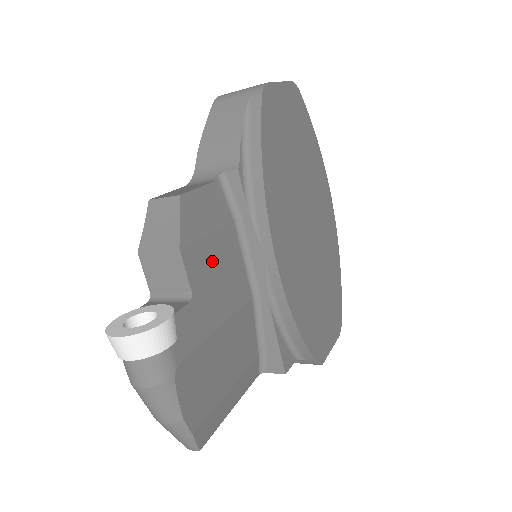
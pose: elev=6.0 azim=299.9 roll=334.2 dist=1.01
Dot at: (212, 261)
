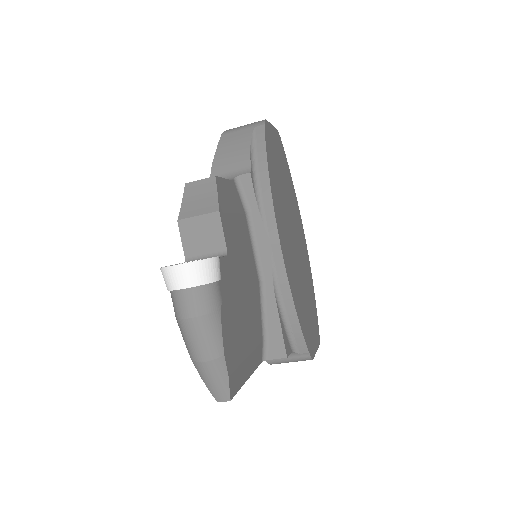
Dot at: (236, 235)
